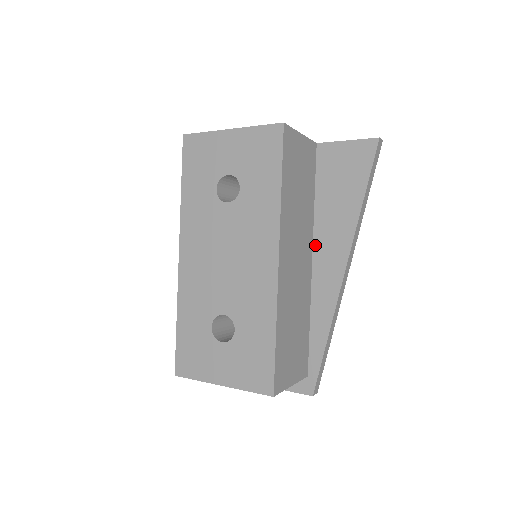
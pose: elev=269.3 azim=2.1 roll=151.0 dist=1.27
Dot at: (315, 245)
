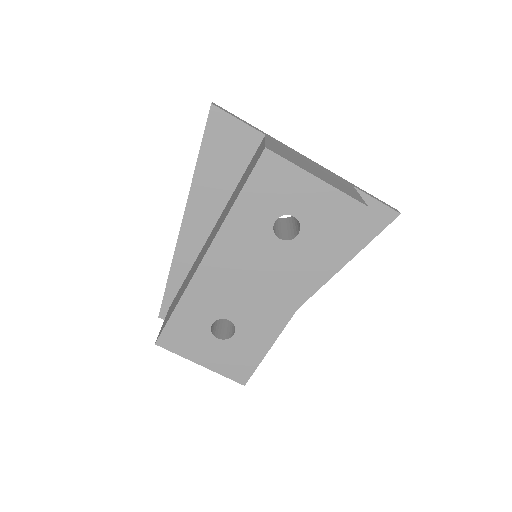
Dot at: occluded
